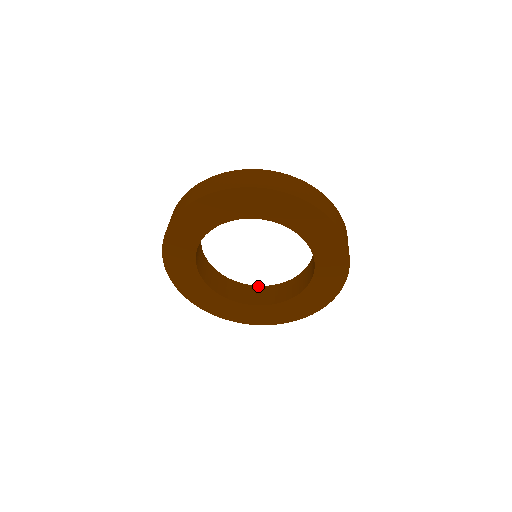
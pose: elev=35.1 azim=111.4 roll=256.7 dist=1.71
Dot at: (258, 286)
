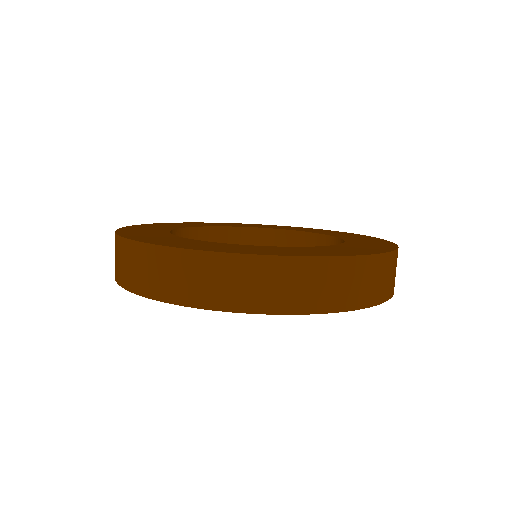
Dot at: (259, 229)
